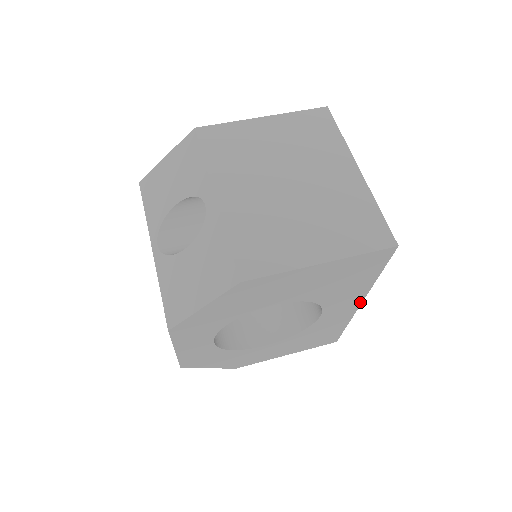
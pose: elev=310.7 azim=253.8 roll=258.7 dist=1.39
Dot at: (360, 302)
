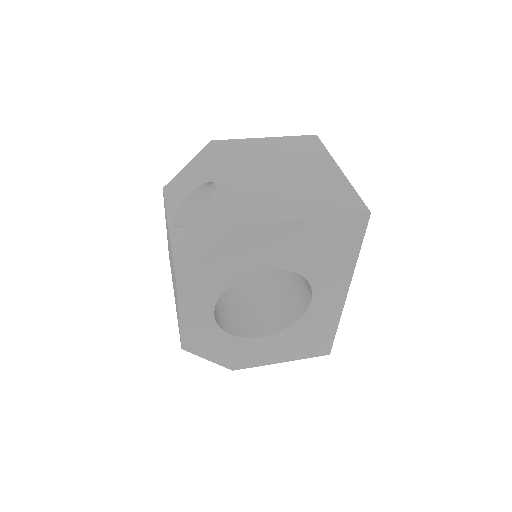
Dot at: (346, 291)
